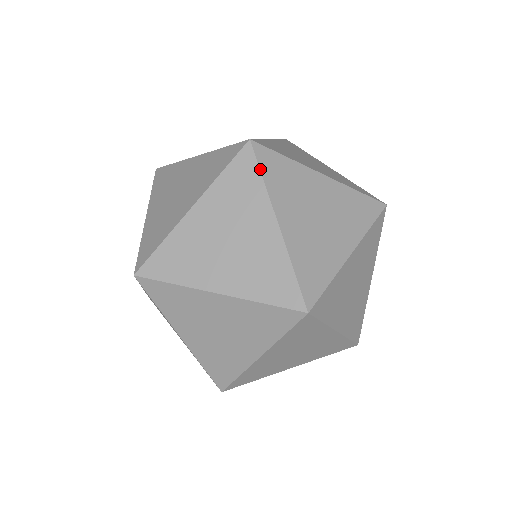
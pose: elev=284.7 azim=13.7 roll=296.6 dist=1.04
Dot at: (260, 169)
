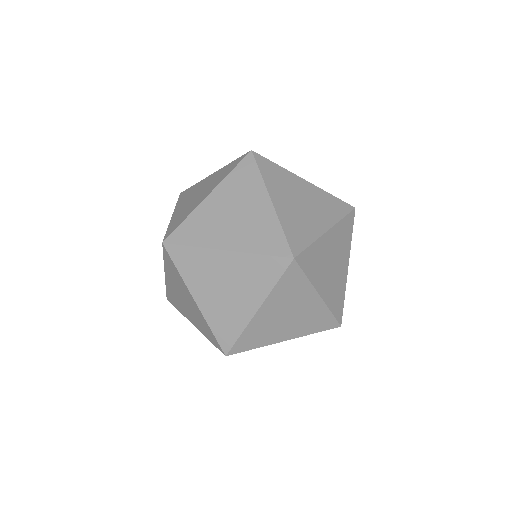
Dot at: (280, 278)
